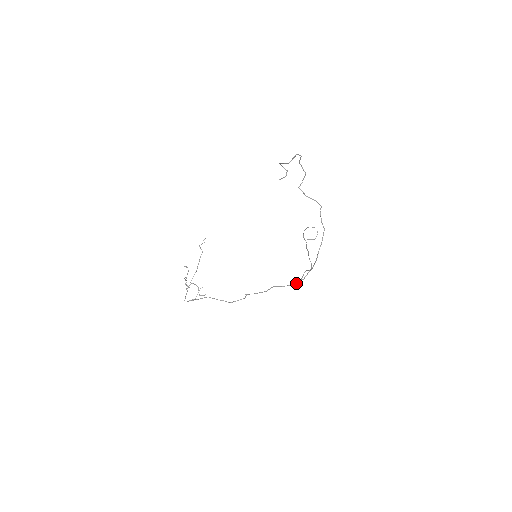
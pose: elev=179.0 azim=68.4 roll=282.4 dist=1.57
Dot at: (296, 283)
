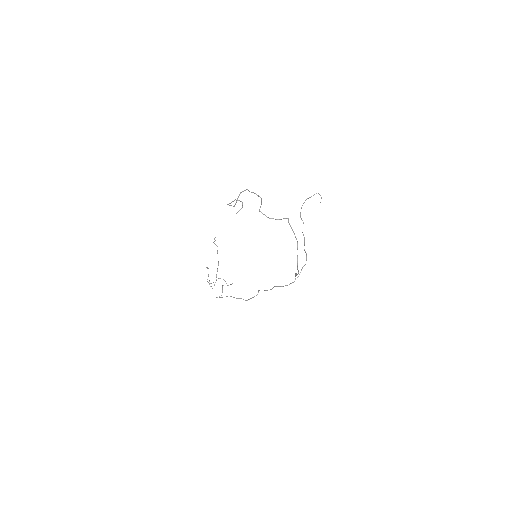
Dot at: (292, 282)
